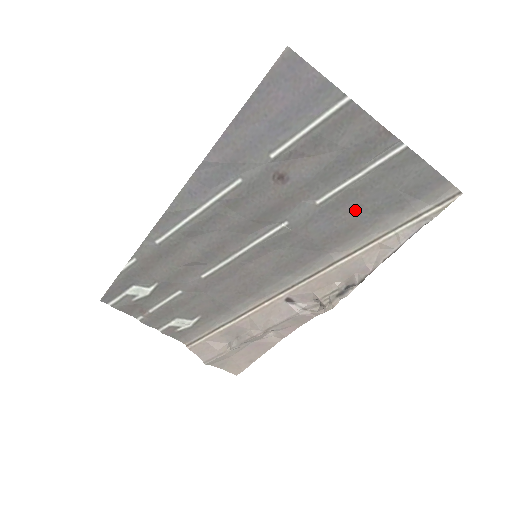
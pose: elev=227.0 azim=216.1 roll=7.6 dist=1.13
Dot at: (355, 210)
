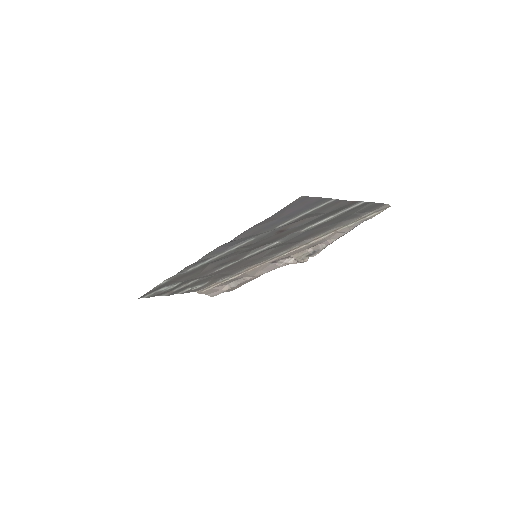
Dot at: (325, 226)
